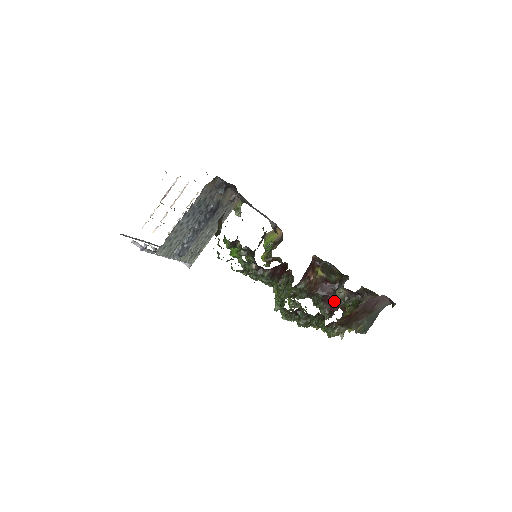
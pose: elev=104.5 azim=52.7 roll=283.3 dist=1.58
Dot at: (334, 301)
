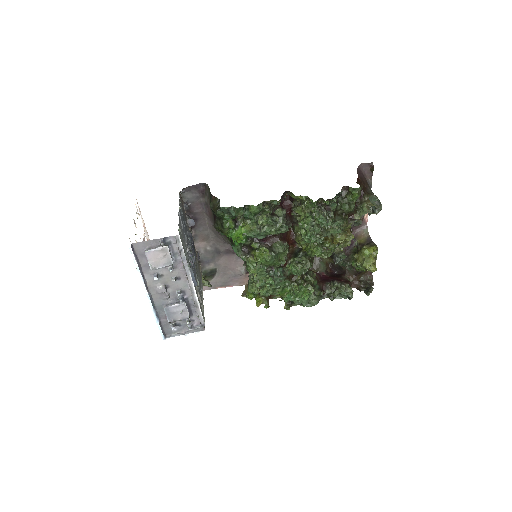
Dot at: (341, 257)
